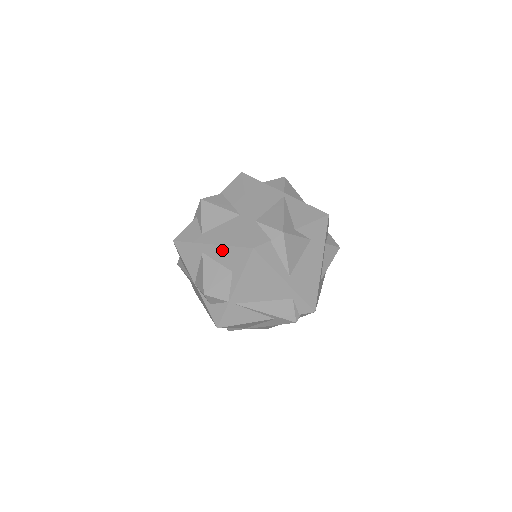
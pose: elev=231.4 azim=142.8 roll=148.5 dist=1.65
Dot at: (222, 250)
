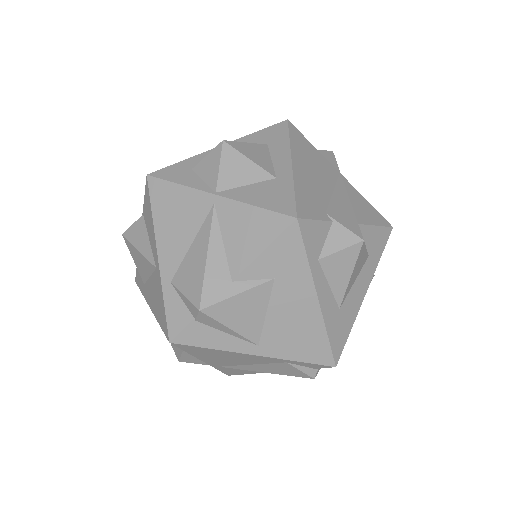
Dot at: occluded
